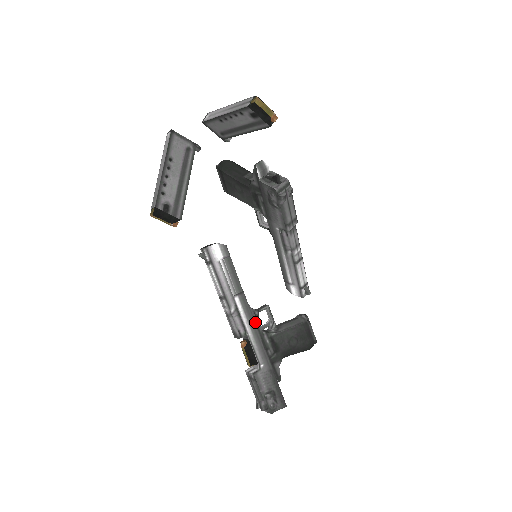
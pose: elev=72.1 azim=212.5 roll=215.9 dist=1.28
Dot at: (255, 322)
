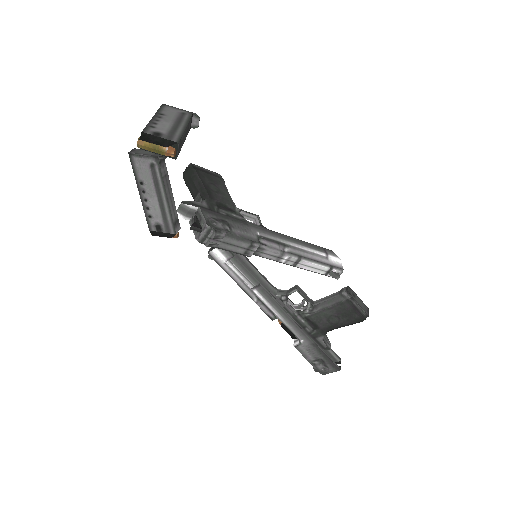
Dot at: (283, 307)
